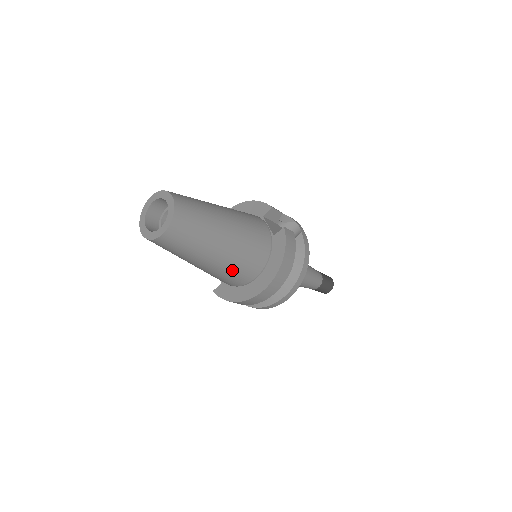
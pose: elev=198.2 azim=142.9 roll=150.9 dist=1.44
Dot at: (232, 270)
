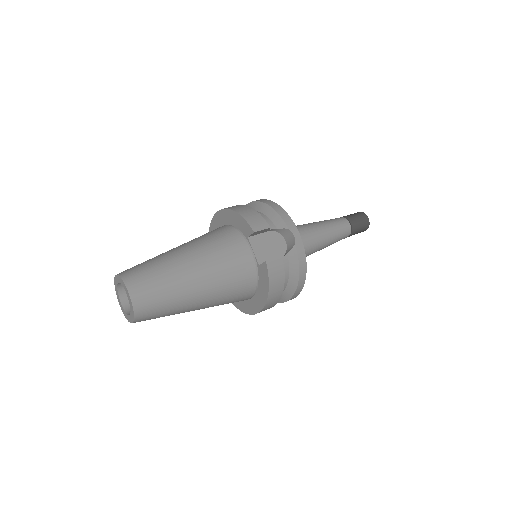
Dot at: occluded
